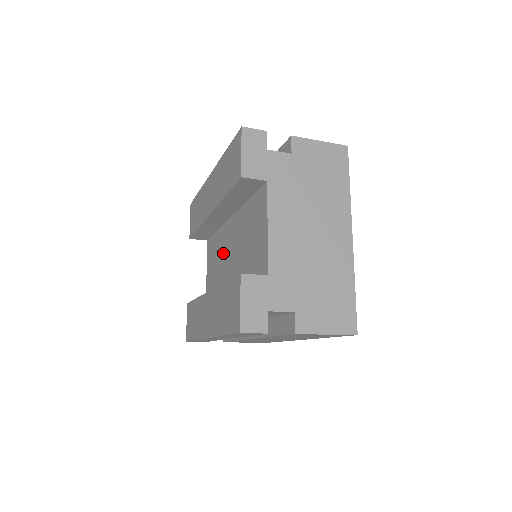
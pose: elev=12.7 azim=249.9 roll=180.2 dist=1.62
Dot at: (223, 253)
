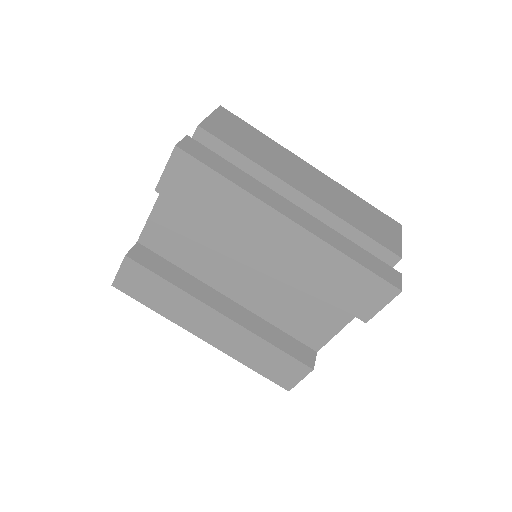
Dot at: (226, 252)
